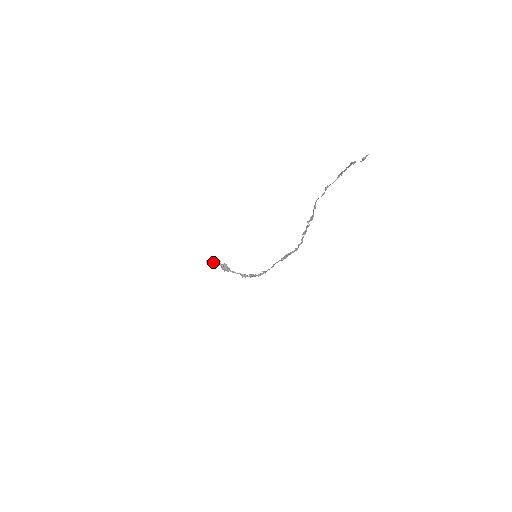
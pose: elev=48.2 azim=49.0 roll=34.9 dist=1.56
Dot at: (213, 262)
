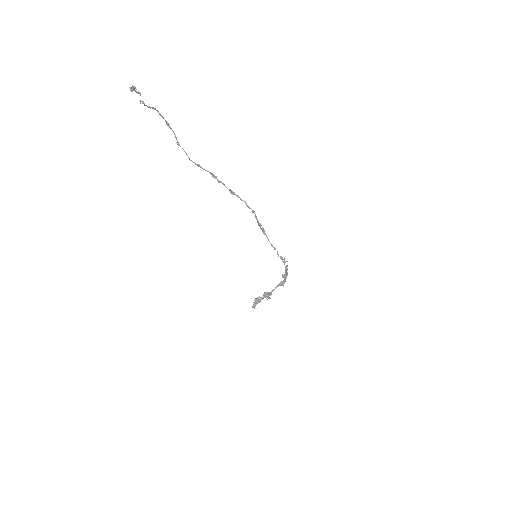
Dot at: (257, 302)
